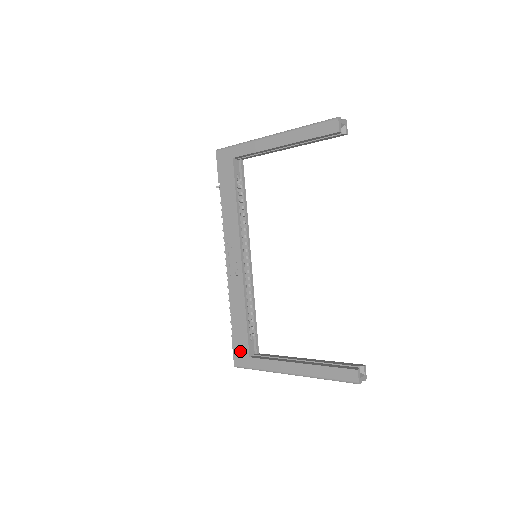
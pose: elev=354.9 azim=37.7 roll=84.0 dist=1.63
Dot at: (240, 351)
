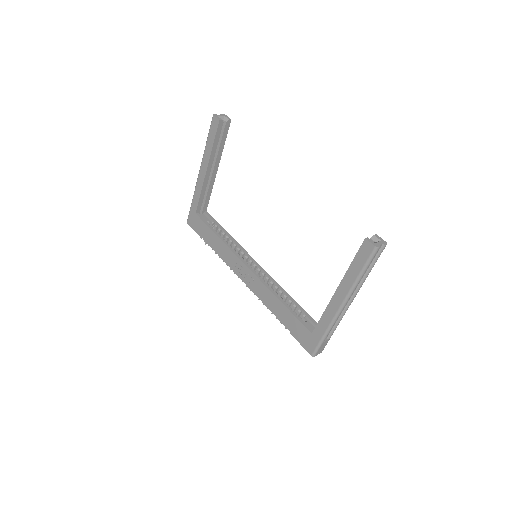
Dot at: (303, 337)
